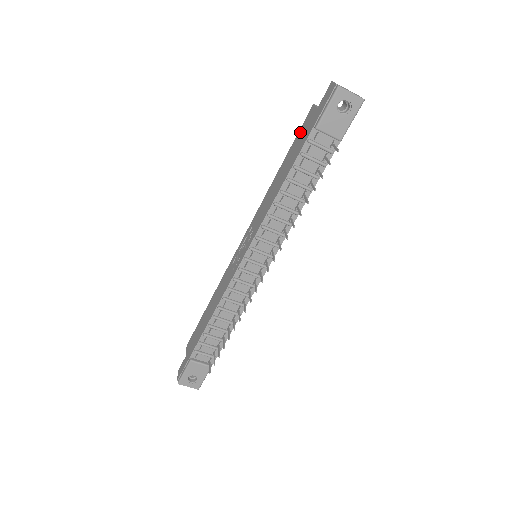
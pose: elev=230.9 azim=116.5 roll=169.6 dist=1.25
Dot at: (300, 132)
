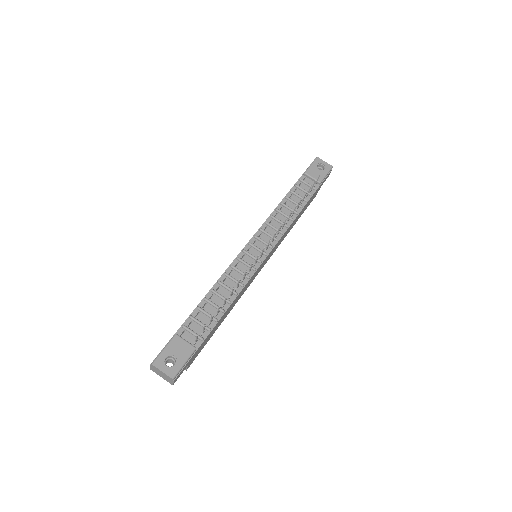
Dot at: occluded
